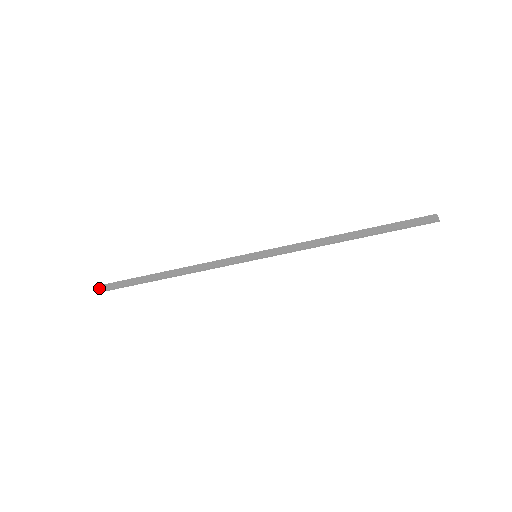
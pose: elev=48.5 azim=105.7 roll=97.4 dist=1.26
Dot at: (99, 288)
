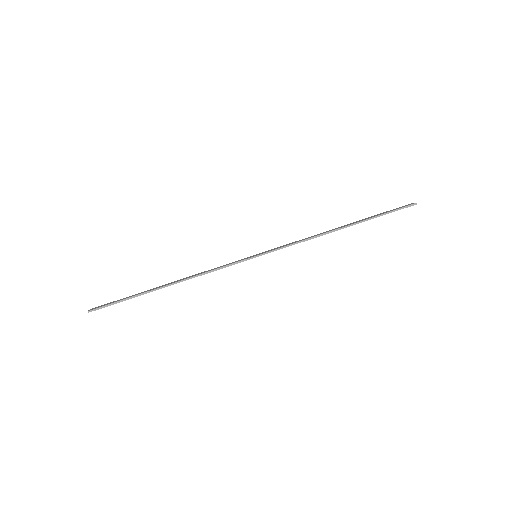
Dot at: (91, 309)
